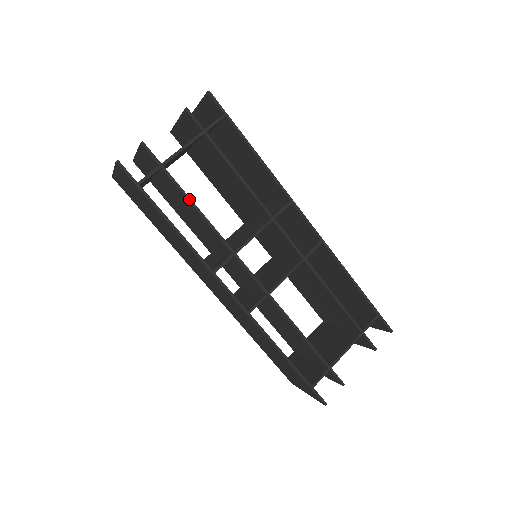
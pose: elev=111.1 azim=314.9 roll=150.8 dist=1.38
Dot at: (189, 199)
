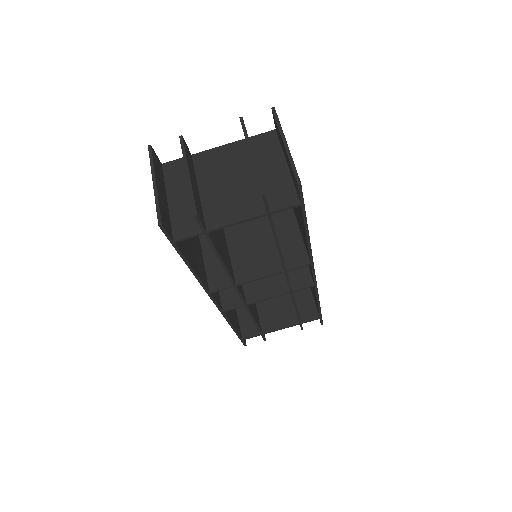
Dot at: (218, 255)
